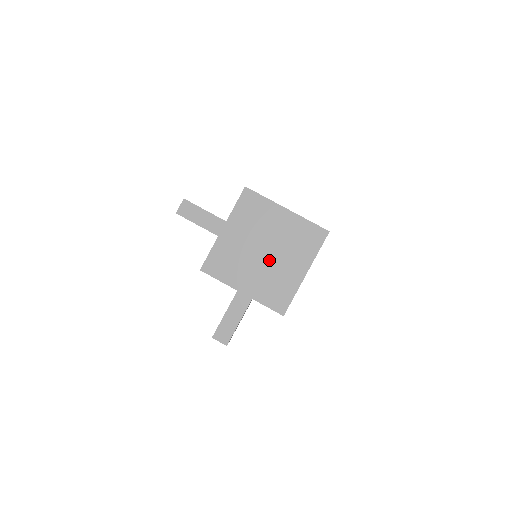
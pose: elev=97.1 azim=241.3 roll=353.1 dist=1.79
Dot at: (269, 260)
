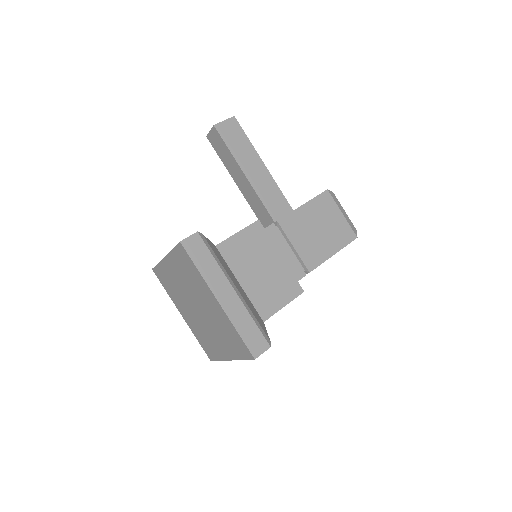
Dot at: (201, 319)
